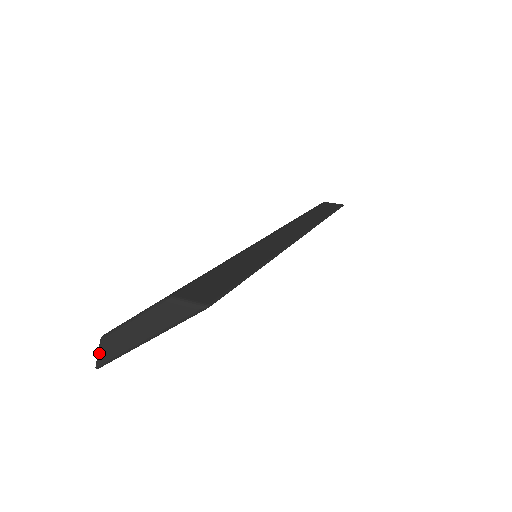
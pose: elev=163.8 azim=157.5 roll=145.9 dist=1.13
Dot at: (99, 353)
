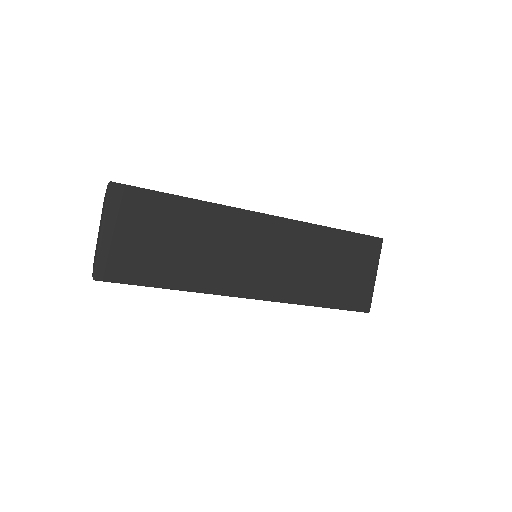
Dot at: (93, 267)
